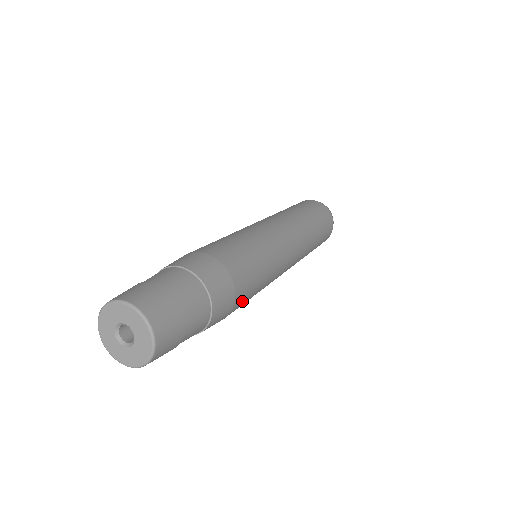
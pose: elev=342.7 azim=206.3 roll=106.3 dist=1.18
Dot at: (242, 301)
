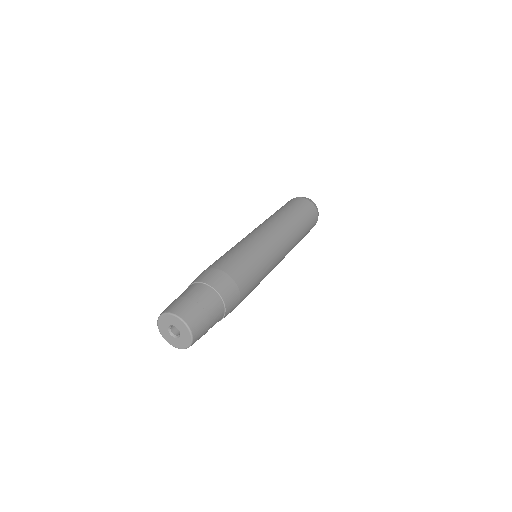
Dot at: occluded
